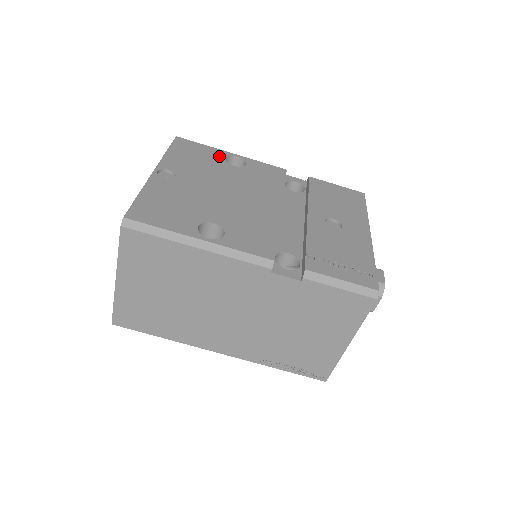
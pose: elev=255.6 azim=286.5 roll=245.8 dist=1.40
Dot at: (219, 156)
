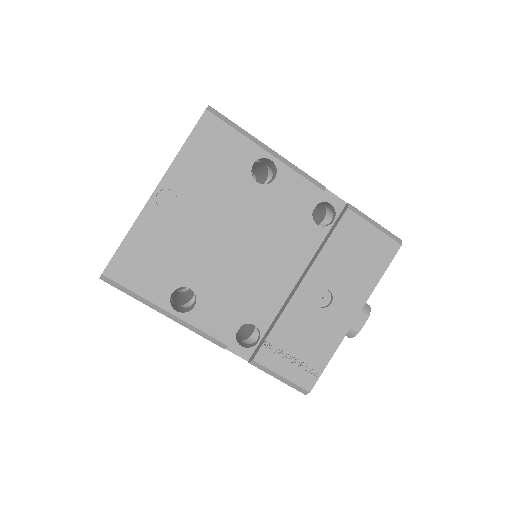
Dot at: (247, 160)
